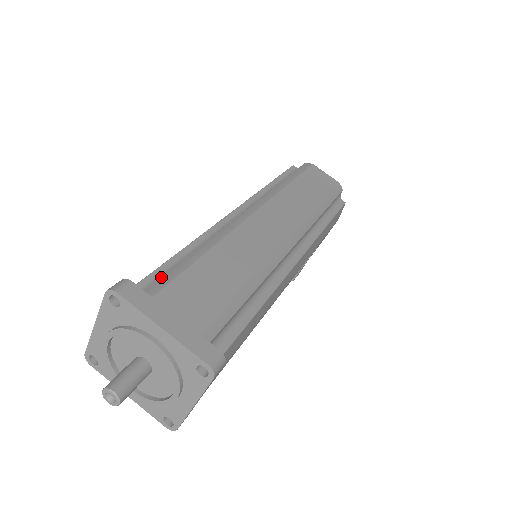
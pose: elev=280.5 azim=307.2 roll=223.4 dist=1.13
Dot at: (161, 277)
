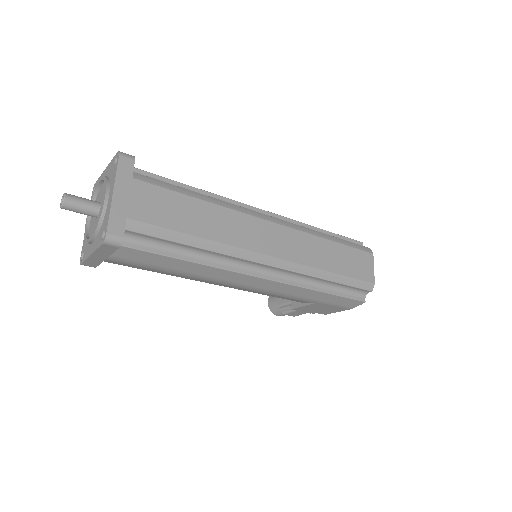
Dot at: (156, 179)
